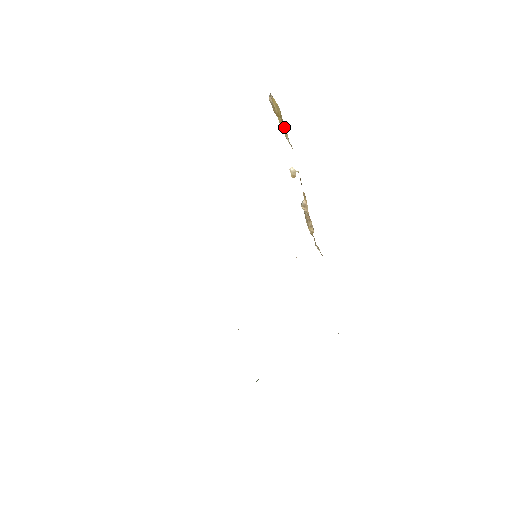
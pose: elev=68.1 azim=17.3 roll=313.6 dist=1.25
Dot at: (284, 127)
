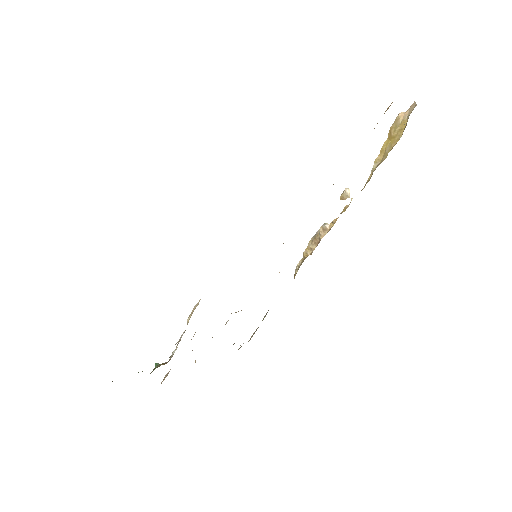
Dot at: (384, 153)
